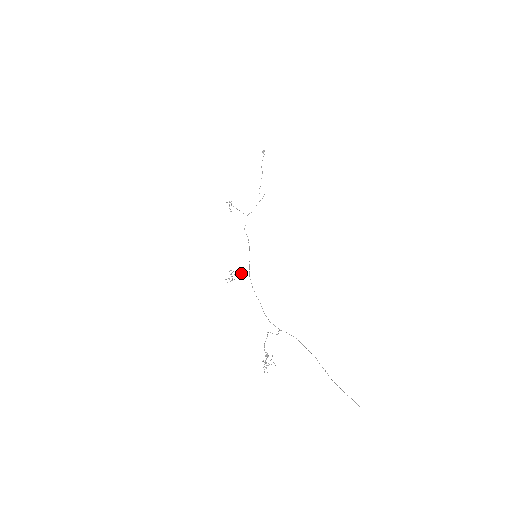
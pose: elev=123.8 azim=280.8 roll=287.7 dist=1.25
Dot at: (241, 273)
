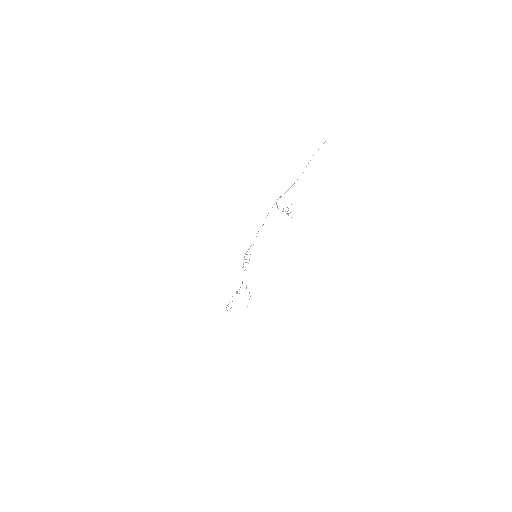
Dot at: (249, 248)
